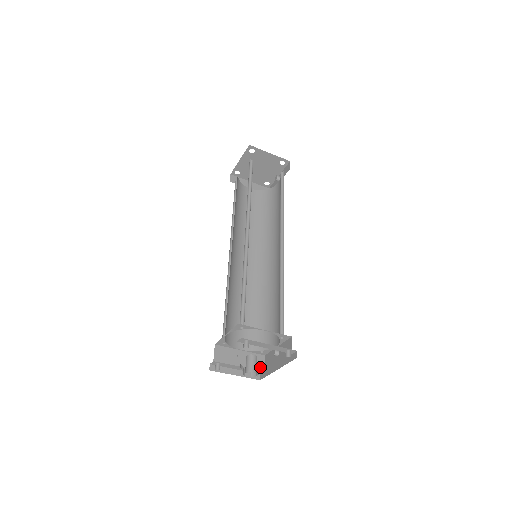
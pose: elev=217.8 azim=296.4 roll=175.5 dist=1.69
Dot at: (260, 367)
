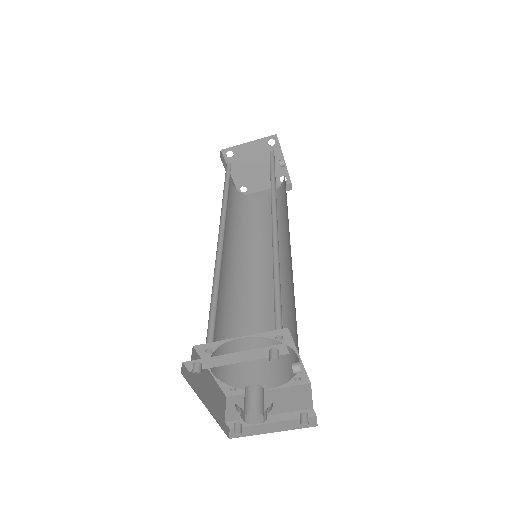
Dot at: occluded
